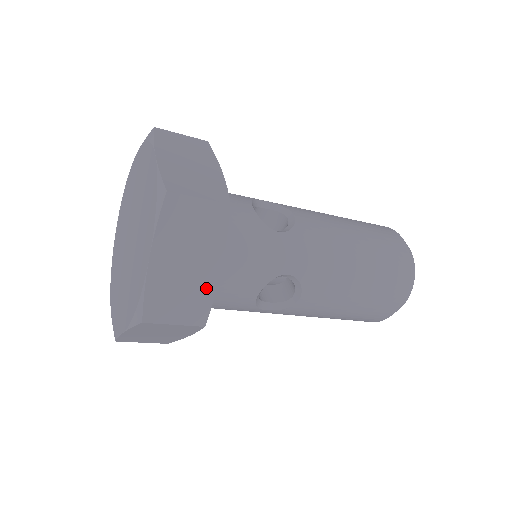
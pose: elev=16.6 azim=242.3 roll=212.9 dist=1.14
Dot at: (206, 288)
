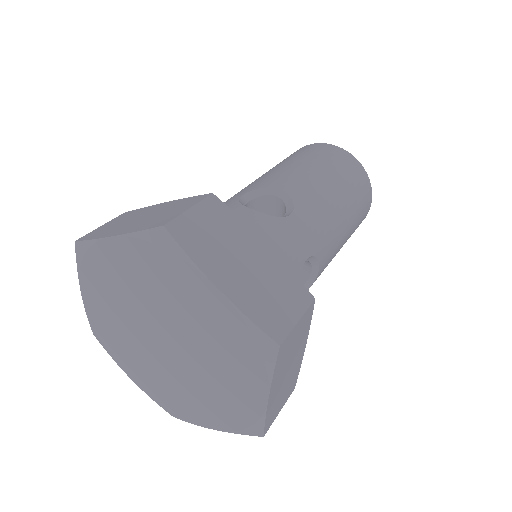
Dot at: occluded
